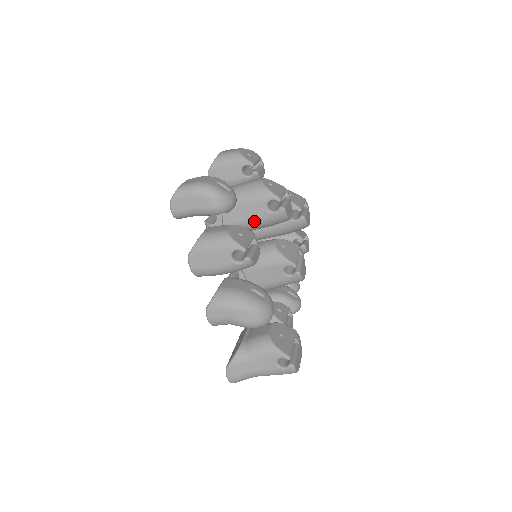
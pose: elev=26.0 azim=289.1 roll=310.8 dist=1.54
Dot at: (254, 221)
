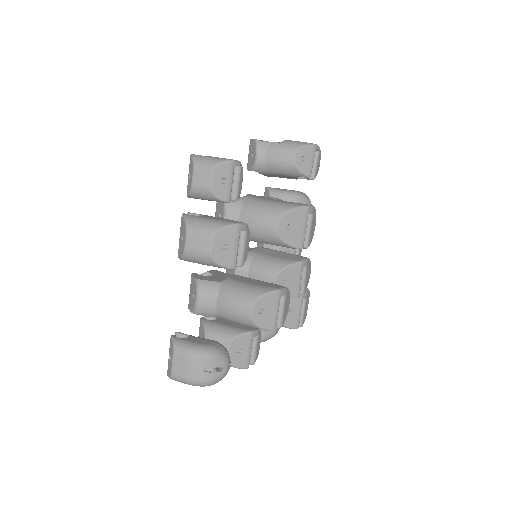
Dot at: occluded
